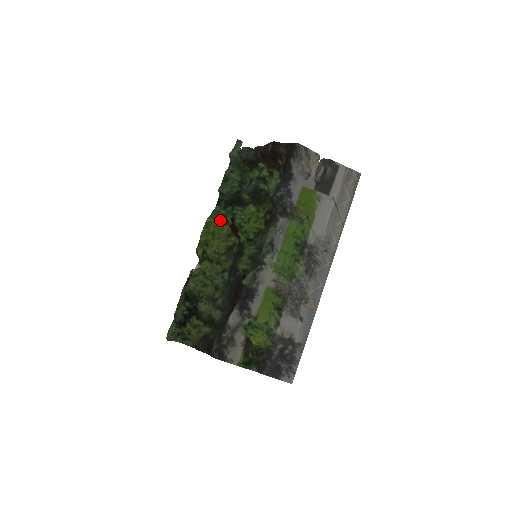
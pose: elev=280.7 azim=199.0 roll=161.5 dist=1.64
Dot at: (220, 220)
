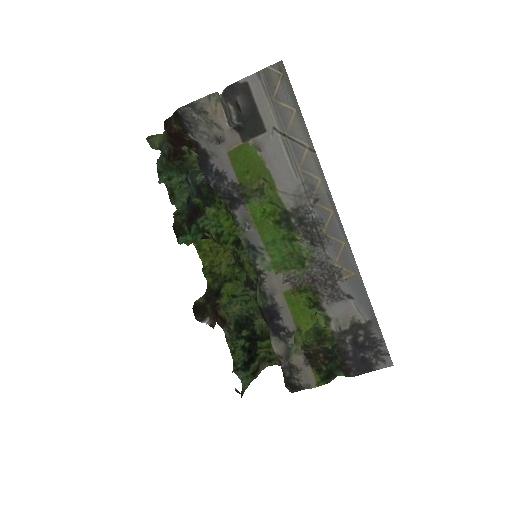
Dot at: occluded
